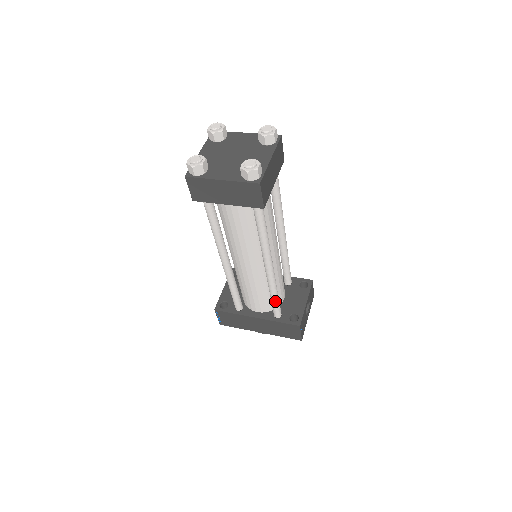
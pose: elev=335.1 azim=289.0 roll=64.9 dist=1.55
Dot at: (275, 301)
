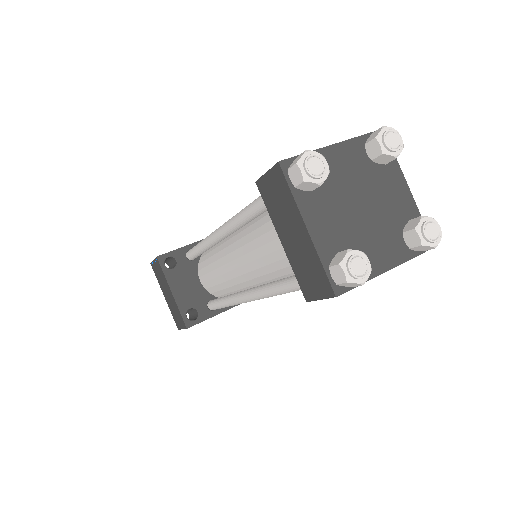
Dot at: occluded
